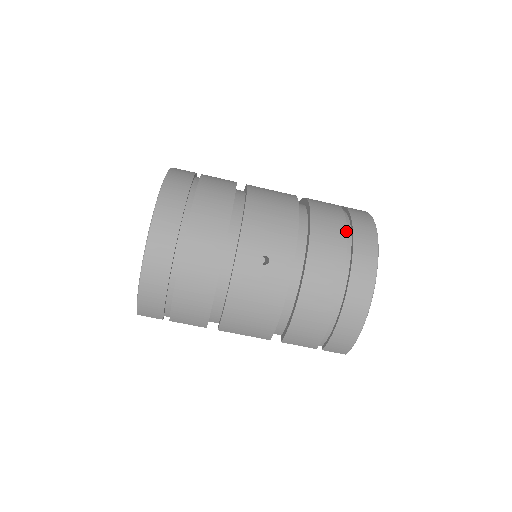
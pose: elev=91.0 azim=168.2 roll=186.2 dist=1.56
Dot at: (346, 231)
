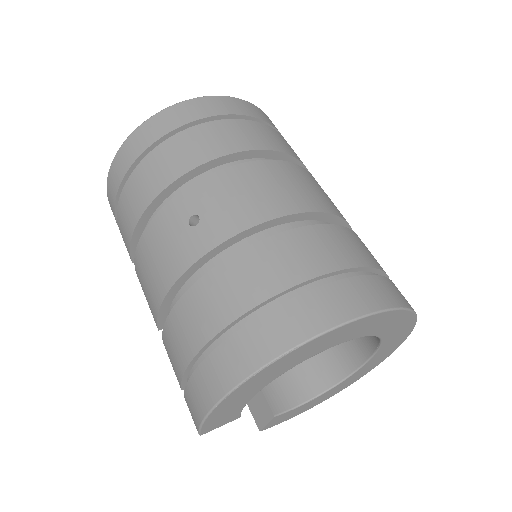
Dot at: (315, 276)
